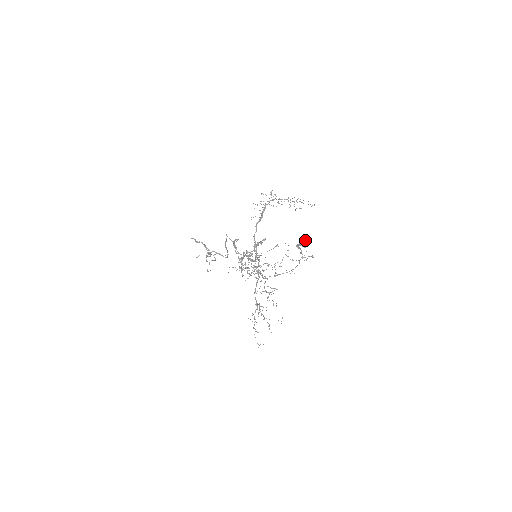
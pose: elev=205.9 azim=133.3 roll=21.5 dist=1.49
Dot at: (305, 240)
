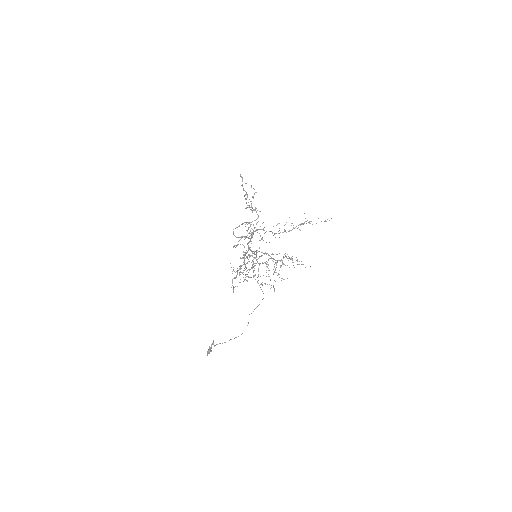
Dot at: (207, 352)
